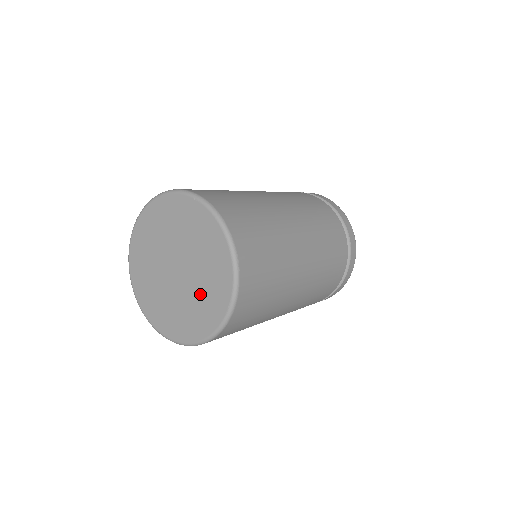
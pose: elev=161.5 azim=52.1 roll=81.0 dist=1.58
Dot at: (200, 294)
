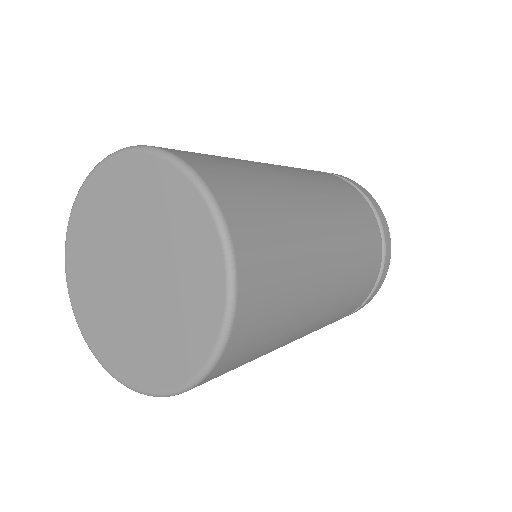
Dot at: (167, 322)
